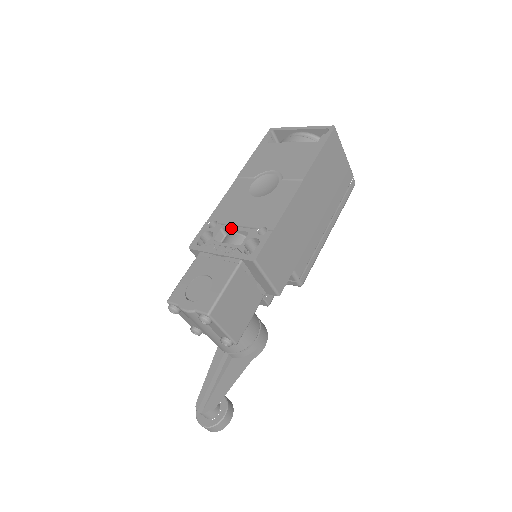
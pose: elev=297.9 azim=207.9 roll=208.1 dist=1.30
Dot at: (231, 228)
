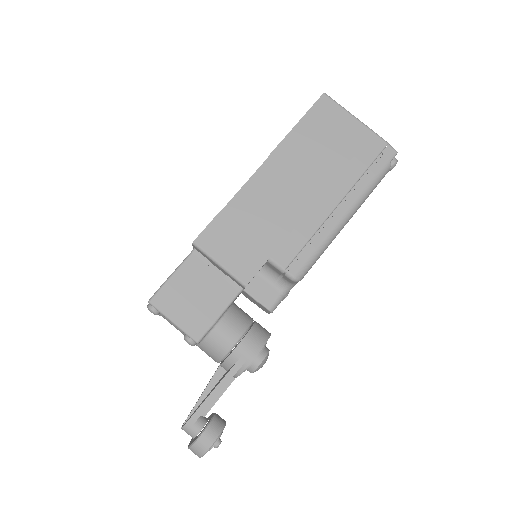
Dot at: occluded
